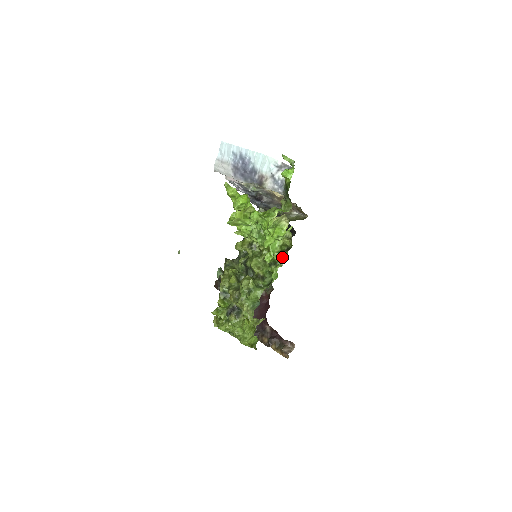
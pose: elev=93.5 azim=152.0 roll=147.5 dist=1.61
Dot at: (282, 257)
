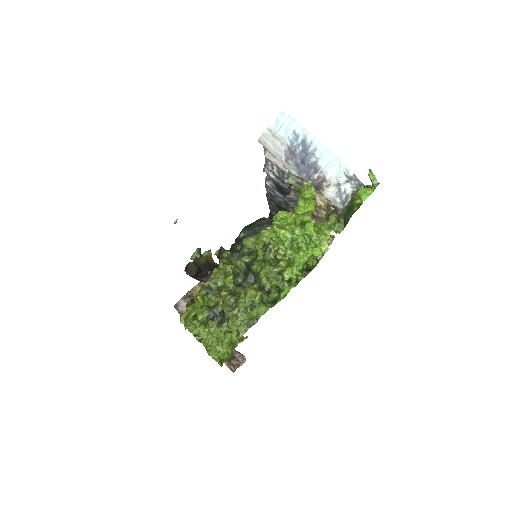
Dot at: (300, 277)
